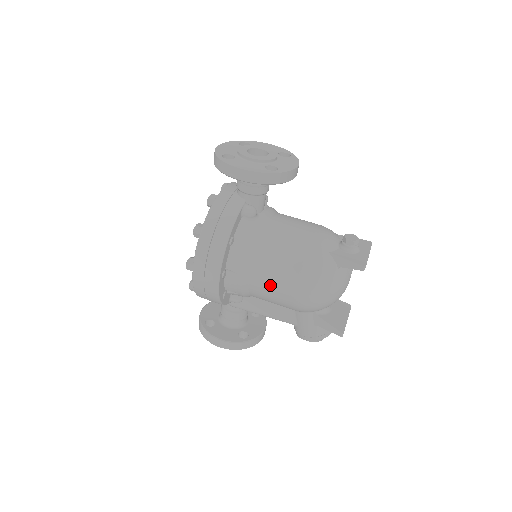
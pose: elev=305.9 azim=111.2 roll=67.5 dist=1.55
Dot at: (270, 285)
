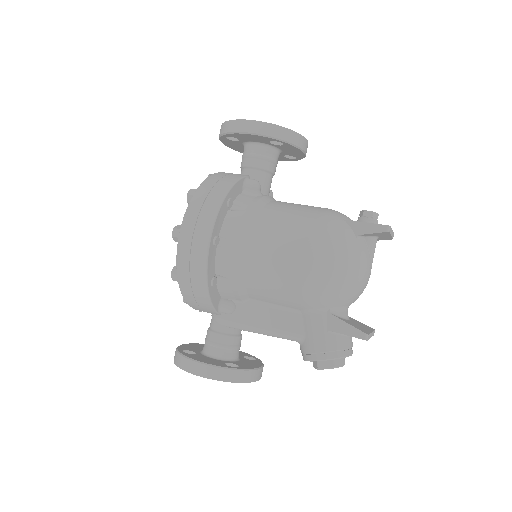
Dot at: (272, 255)
